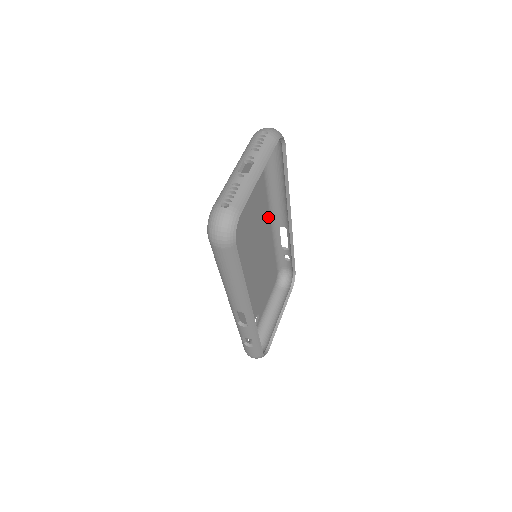
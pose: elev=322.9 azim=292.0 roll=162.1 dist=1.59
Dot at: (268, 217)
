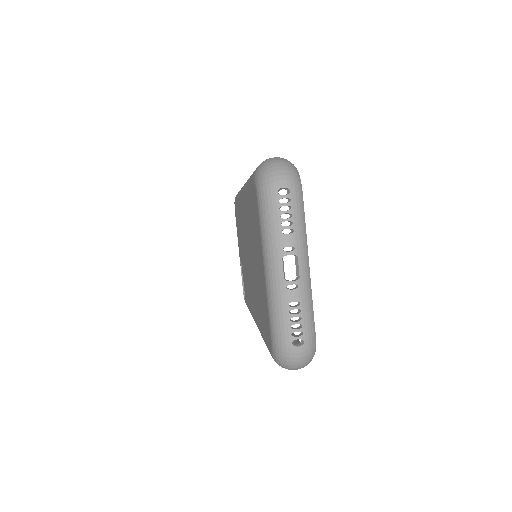
Dot at: occluded
